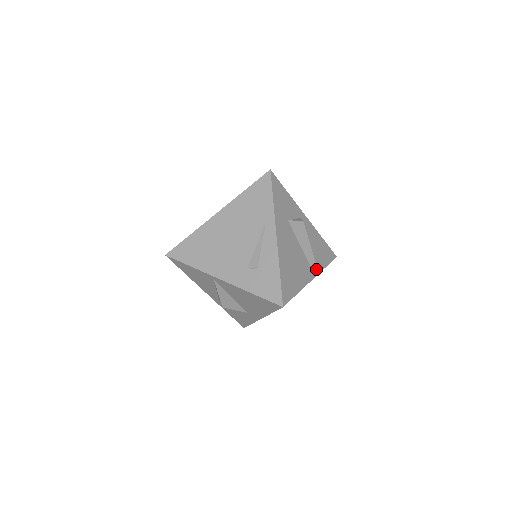
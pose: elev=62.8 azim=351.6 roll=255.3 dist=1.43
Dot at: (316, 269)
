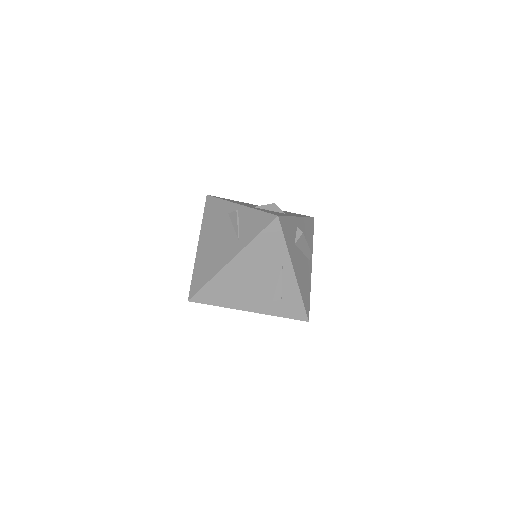
Dot at: (311, 254)
